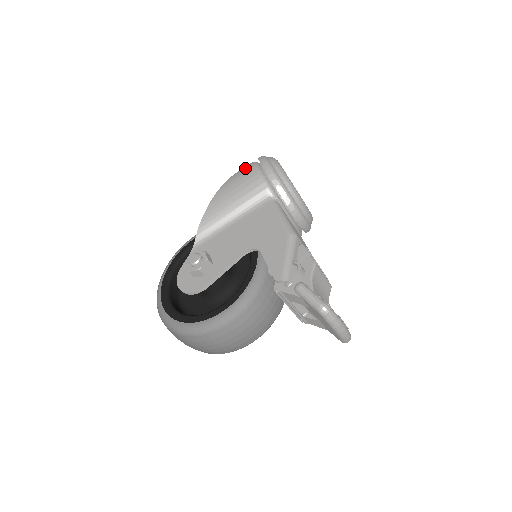
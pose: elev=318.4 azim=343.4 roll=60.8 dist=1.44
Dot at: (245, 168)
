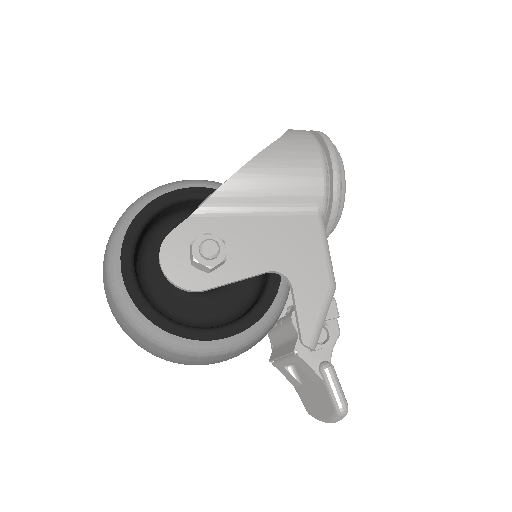
Dot at: (306, 142)
